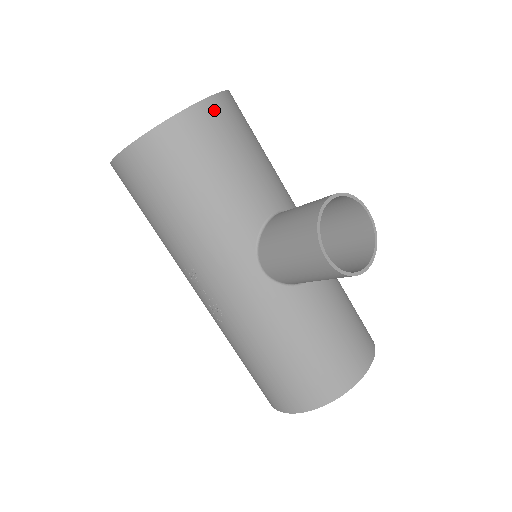
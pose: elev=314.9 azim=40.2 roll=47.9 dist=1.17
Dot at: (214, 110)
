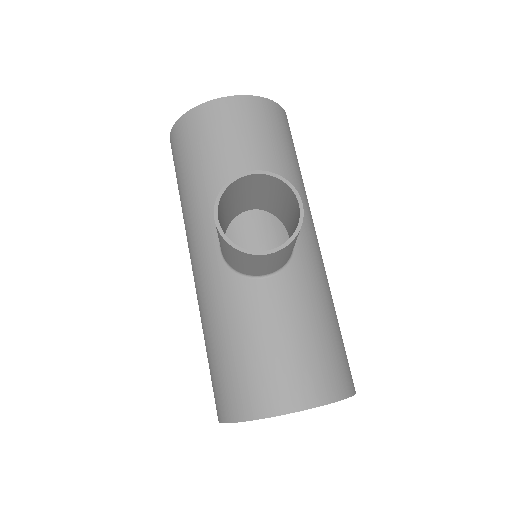
Dot at: (233, 106)
